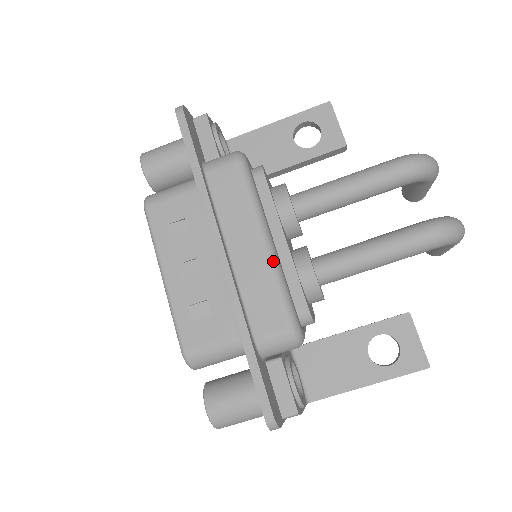
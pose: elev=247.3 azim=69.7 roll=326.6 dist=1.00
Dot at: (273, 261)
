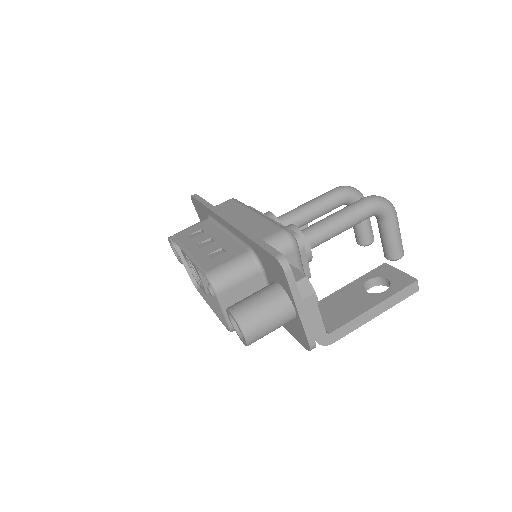
Dot at: (263, 216)
